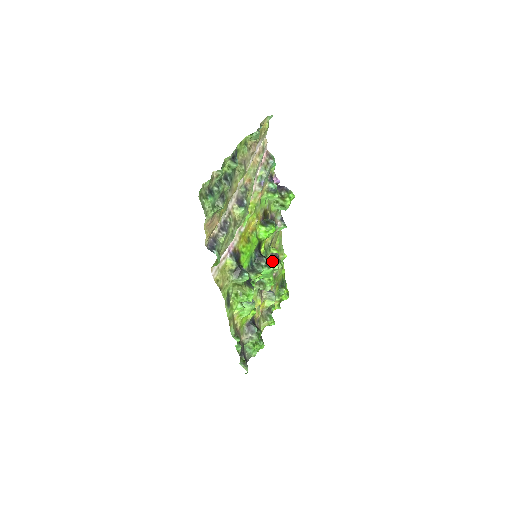
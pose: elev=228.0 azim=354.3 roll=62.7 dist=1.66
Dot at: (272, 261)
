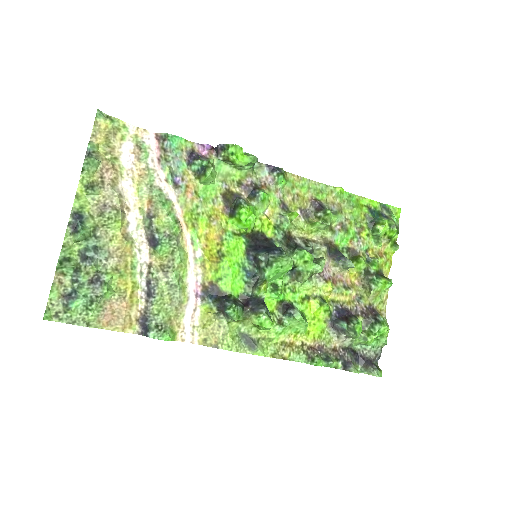
Dot at: (314, 220)
